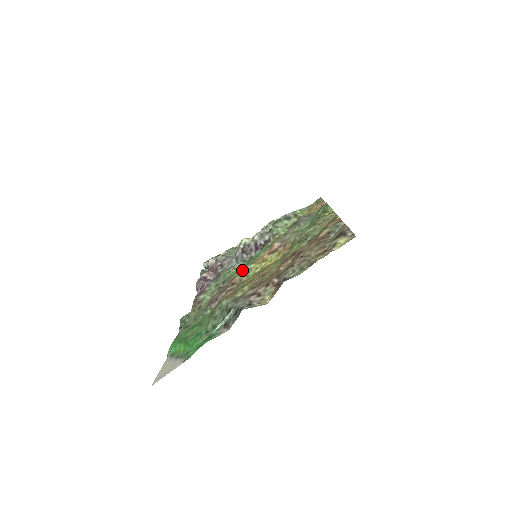
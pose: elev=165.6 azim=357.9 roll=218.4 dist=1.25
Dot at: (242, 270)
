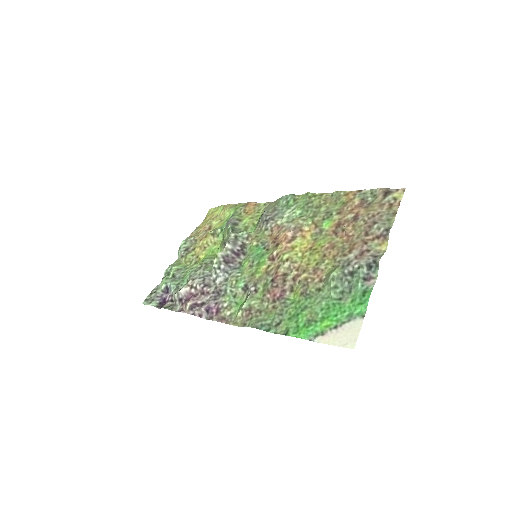
Dot at: (264, 268)
